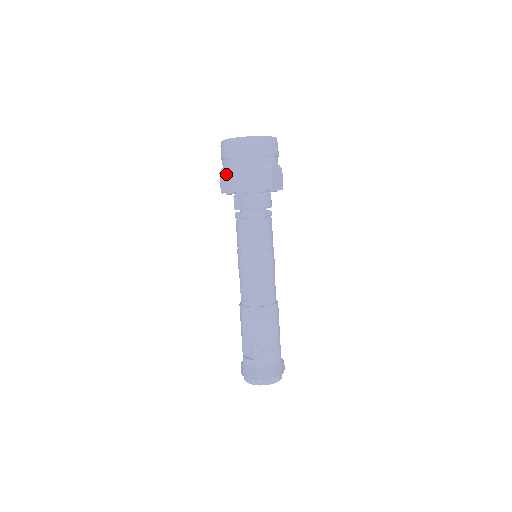
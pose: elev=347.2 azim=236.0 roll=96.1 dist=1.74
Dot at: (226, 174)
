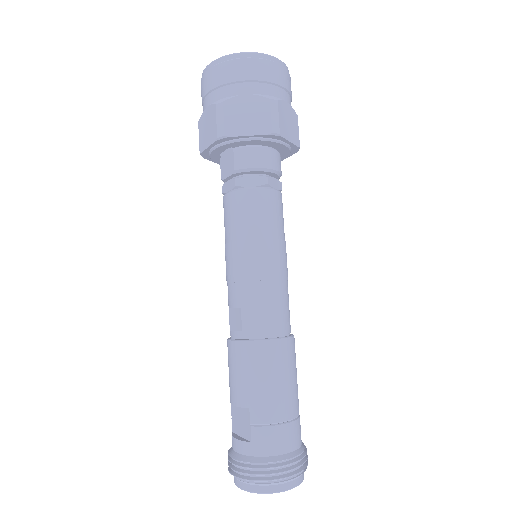
Dot at: (206, 118)
